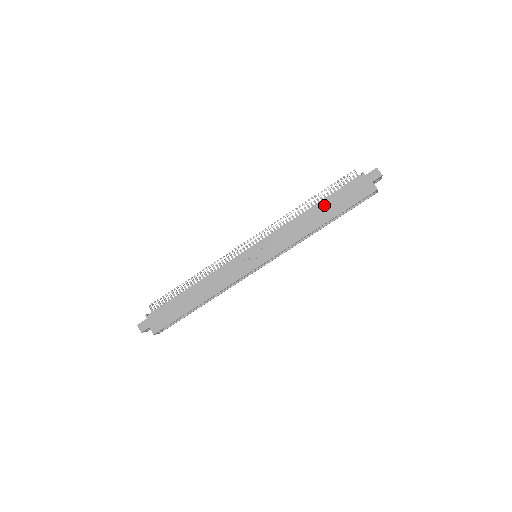
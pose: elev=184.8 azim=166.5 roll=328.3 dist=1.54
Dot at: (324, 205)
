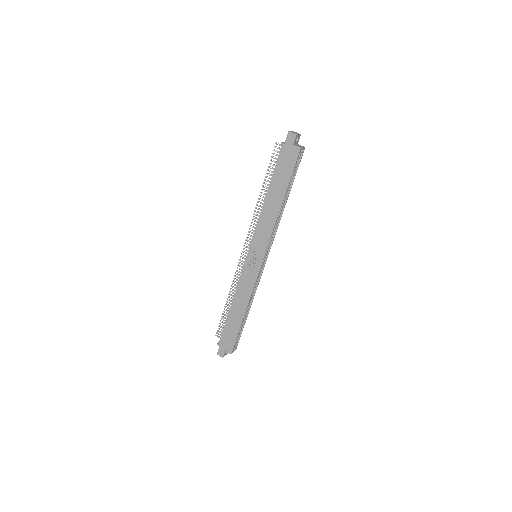
Dot at: (272, 188)
